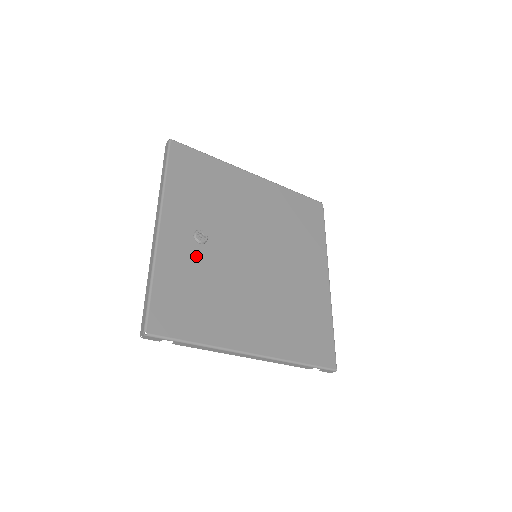
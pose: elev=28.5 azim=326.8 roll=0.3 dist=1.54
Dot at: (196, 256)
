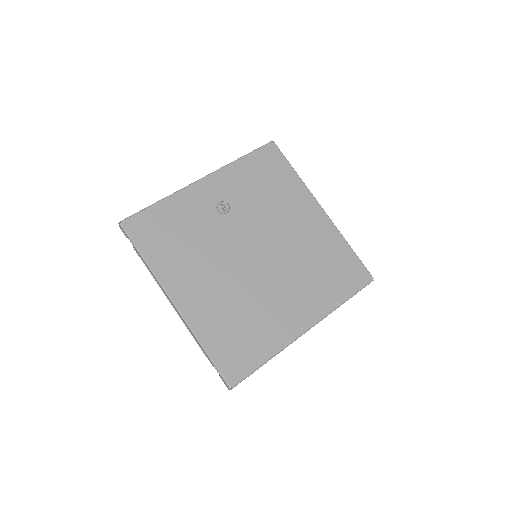
Dot at: (206, 215)
